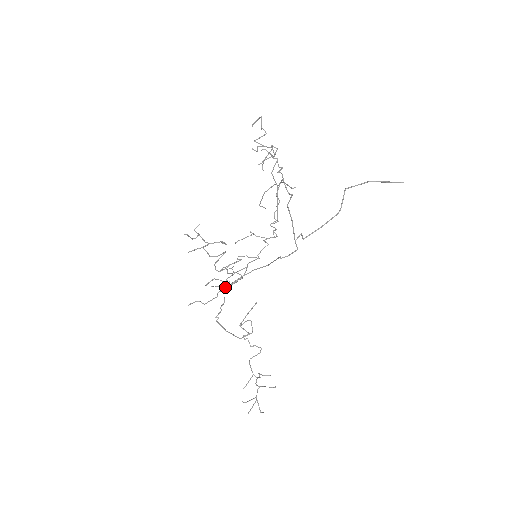
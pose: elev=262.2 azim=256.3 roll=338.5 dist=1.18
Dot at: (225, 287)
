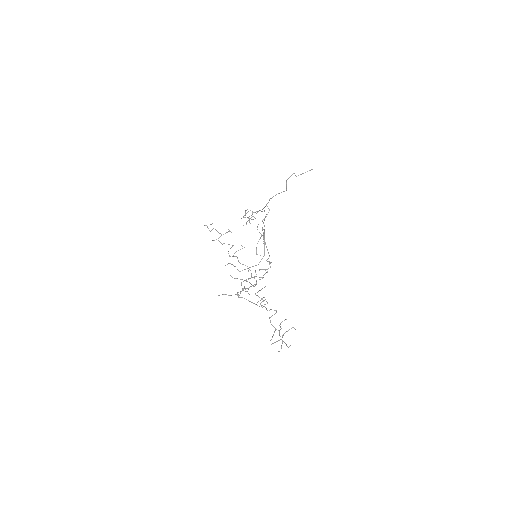
Dot at: occluded
